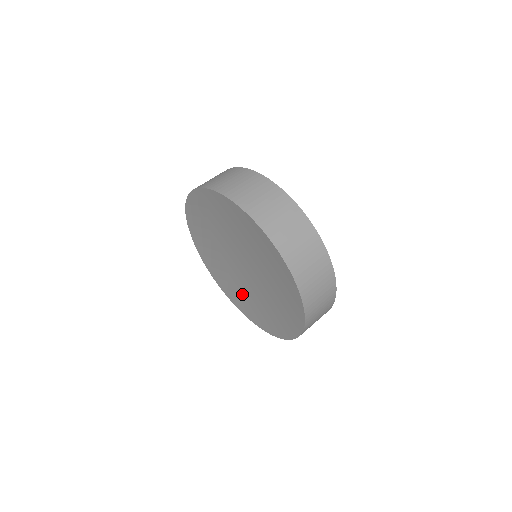
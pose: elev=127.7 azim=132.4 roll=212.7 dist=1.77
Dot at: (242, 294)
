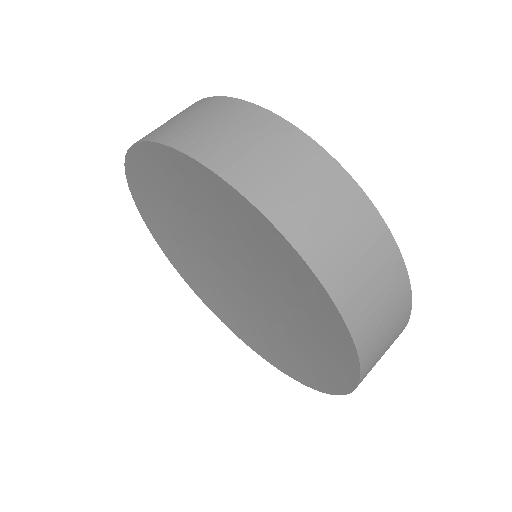
Dot at: (206, 282)
